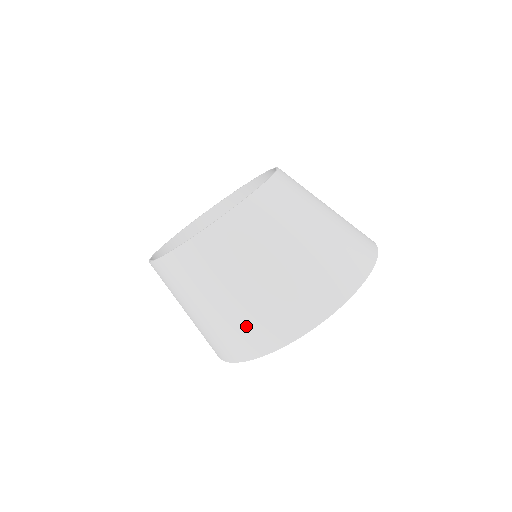
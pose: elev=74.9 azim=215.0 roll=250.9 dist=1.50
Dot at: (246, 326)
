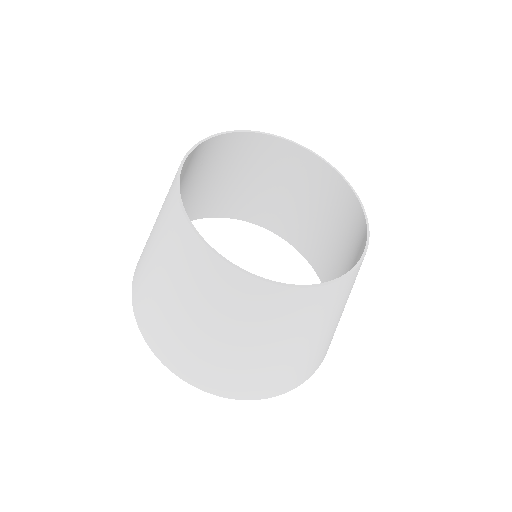
Dot at: (142, 272)
